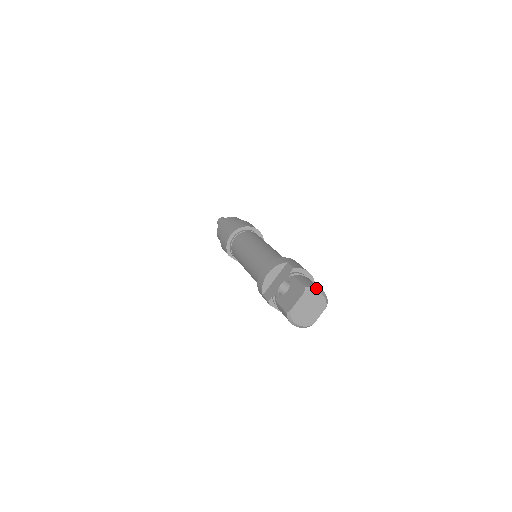
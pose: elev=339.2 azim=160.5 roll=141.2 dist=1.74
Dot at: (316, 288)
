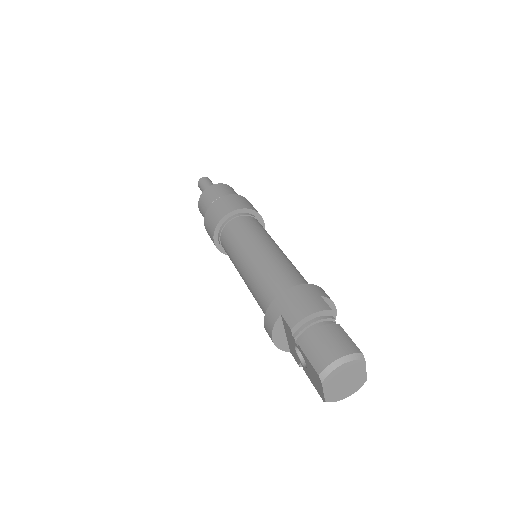
Dot at: (332, 365)
